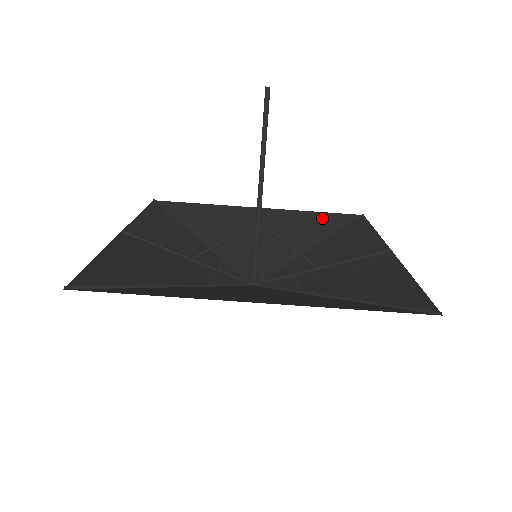
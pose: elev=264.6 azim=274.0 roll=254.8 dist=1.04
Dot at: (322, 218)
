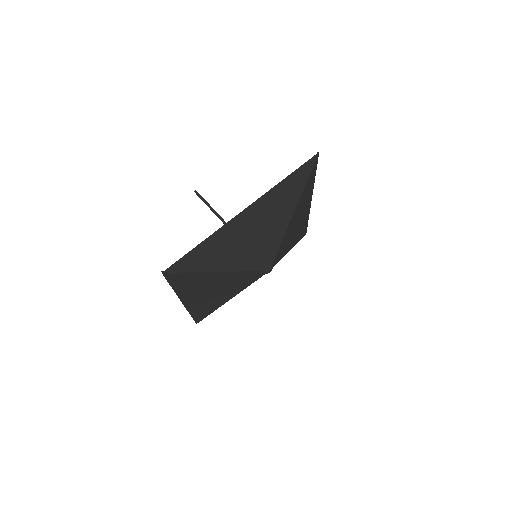
Dot at: occluded
